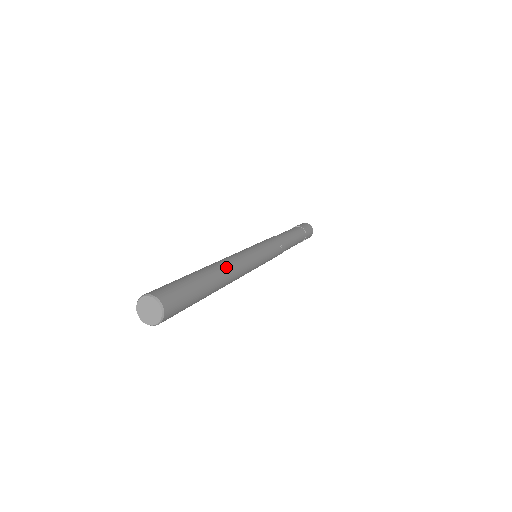
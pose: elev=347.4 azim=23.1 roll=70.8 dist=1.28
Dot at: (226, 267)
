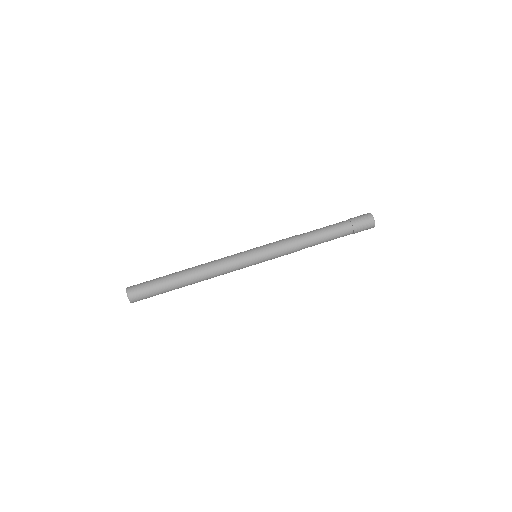
Dot at: occluded
